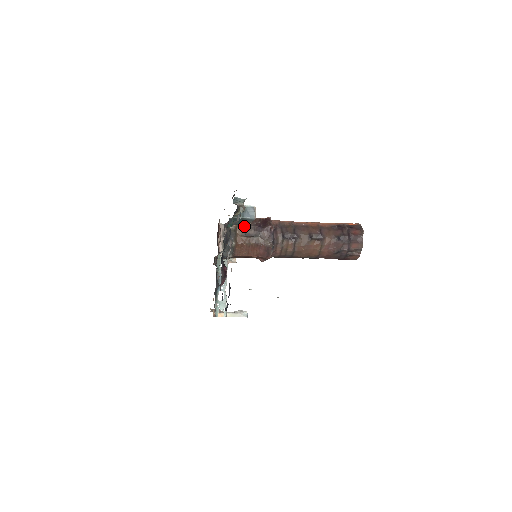
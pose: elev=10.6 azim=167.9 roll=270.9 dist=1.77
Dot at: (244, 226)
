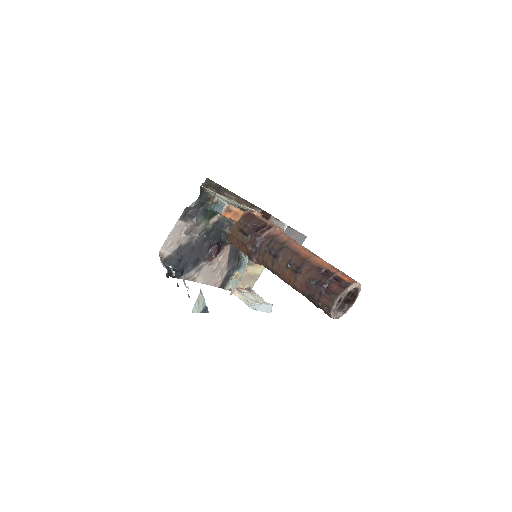
Dot at: (243, 221)
